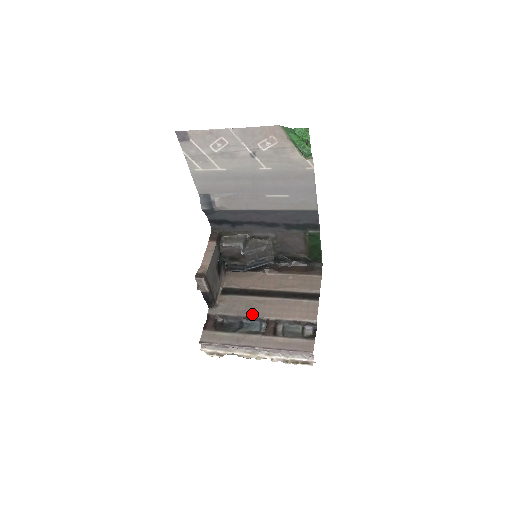
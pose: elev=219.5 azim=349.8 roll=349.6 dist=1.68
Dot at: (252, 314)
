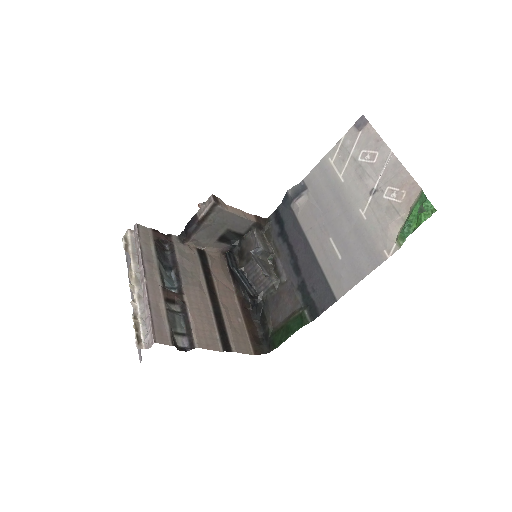
Dot at: (184, 277)
